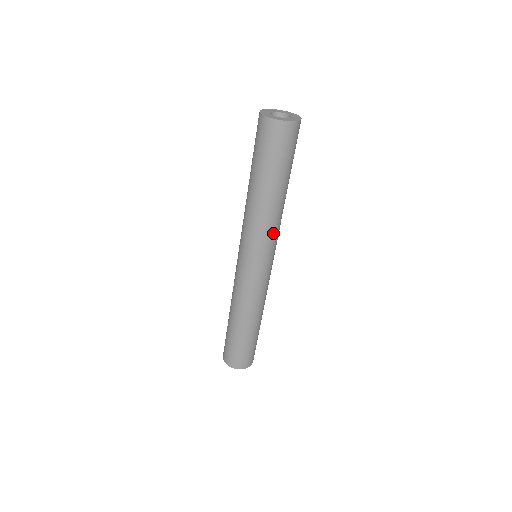
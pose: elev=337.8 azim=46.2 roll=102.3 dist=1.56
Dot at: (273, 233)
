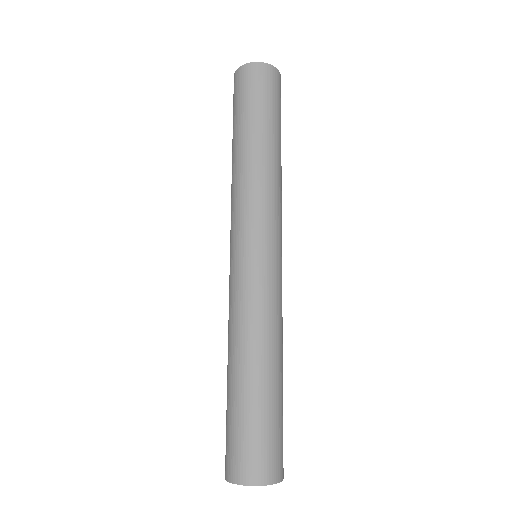
Dot at: (257, 198)
